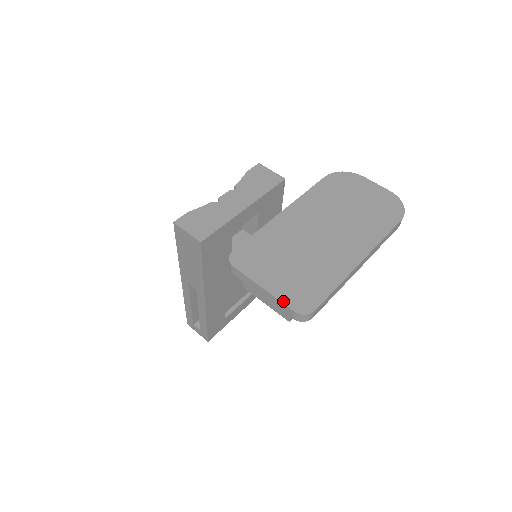
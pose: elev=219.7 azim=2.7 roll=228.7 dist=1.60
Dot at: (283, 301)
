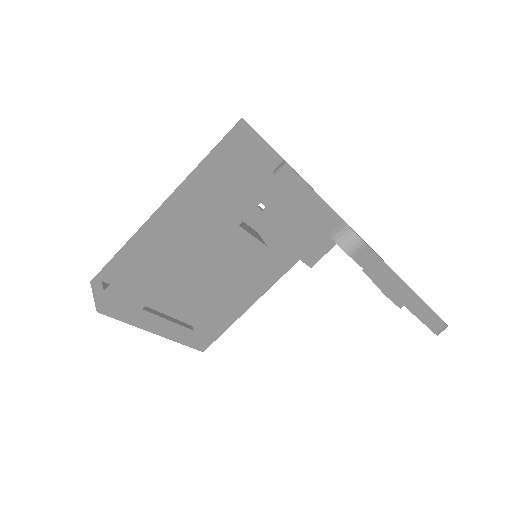
Dot at: occluded
